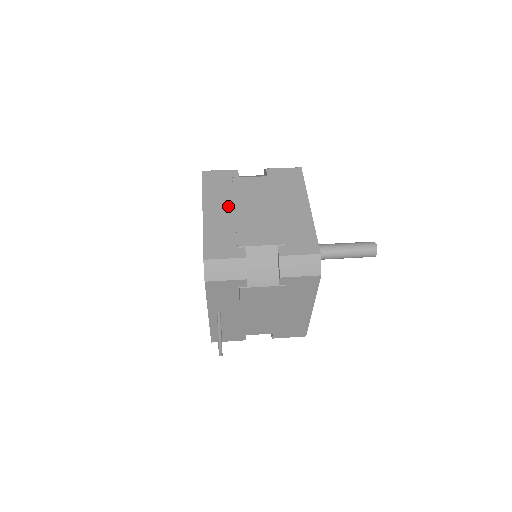
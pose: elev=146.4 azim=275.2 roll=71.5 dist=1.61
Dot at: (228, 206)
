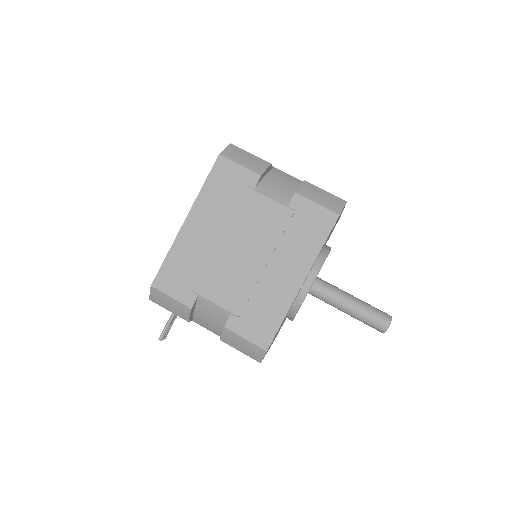
Dot at: (215, 228)
